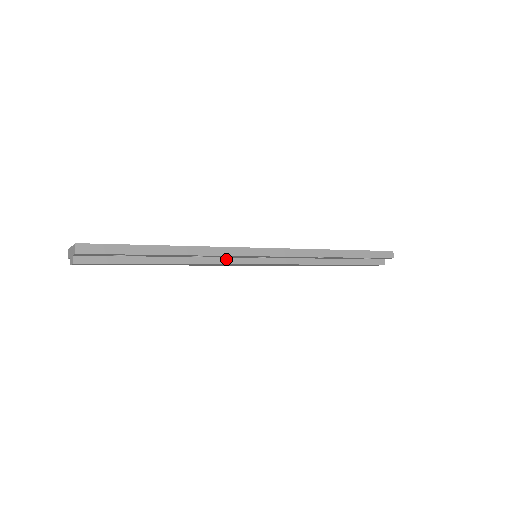
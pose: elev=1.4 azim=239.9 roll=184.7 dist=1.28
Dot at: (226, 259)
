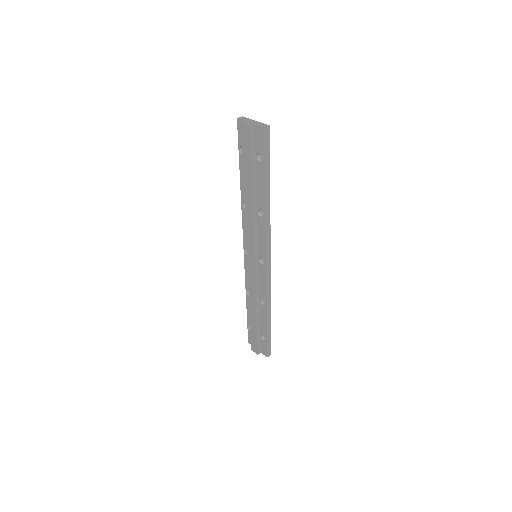
Dot at: (257, 235)
